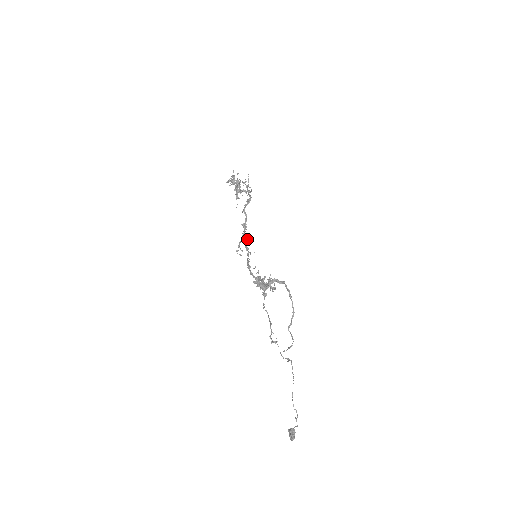
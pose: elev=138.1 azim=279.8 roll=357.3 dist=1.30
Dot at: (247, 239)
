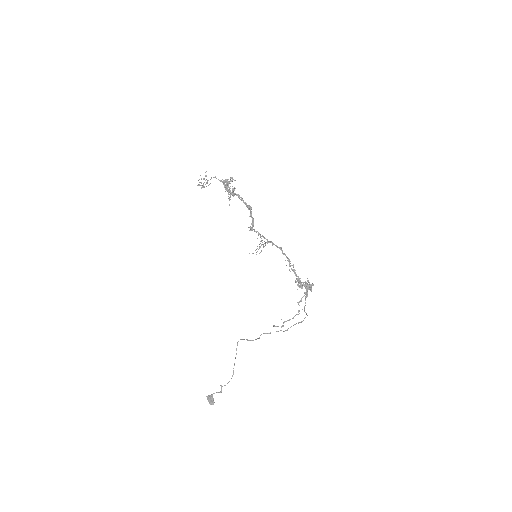
Dot at: occluded
